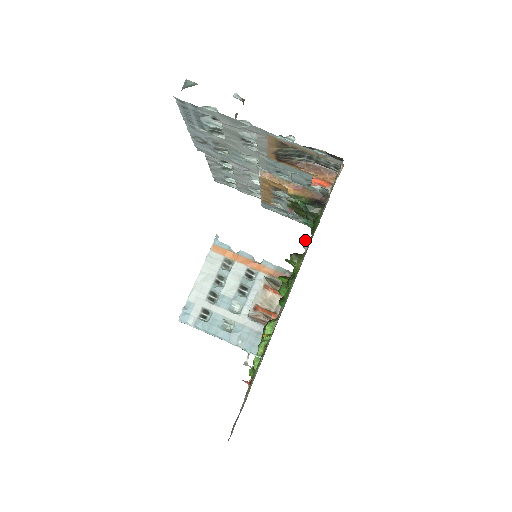
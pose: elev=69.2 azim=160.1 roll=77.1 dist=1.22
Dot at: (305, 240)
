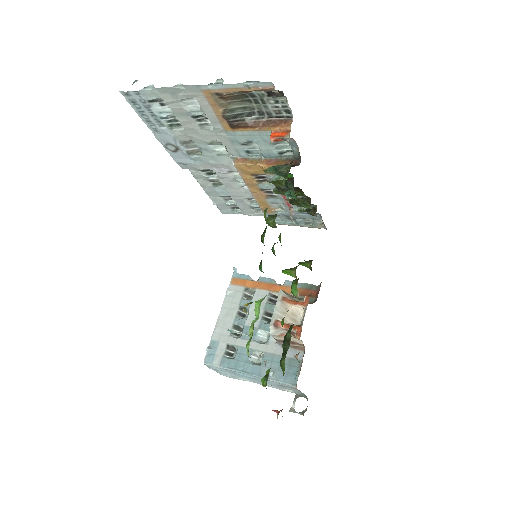
Dot at: occluded
